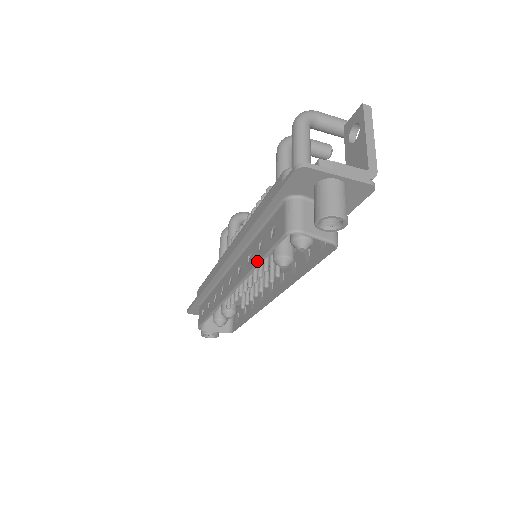
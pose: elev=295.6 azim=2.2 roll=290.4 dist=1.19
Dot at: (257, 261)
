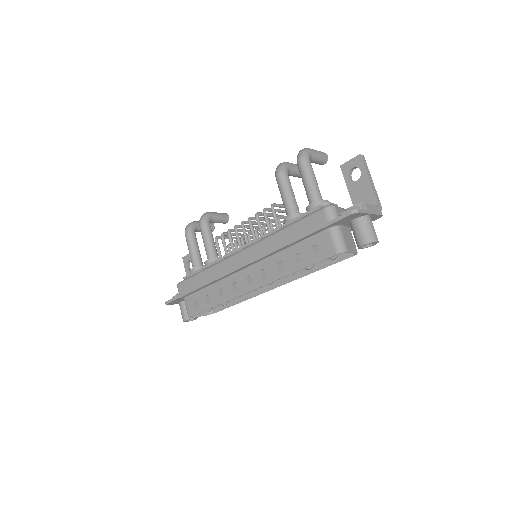
Dot at: (297, 269)
